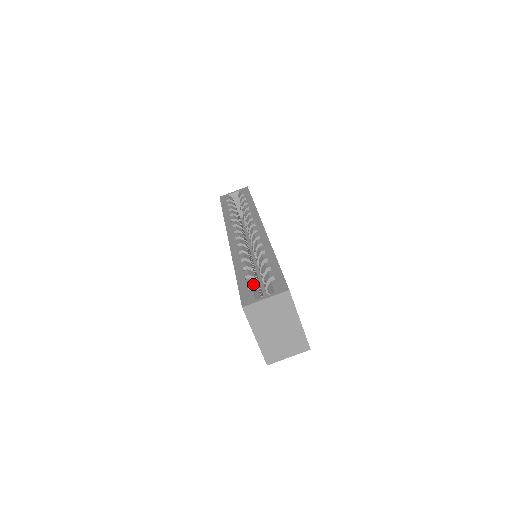
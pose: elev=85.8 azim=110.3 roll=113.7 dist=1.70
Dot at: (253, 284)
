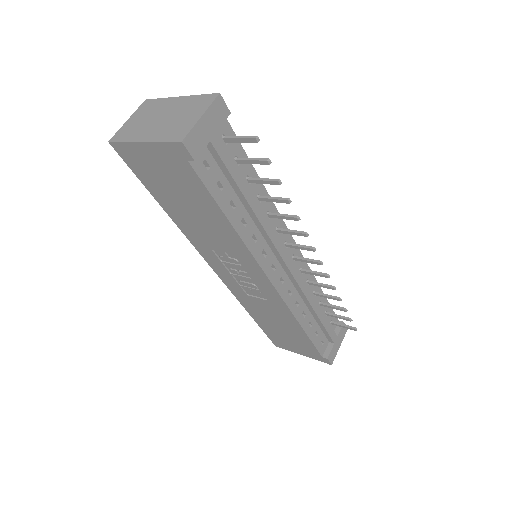
Dot at: occluded
